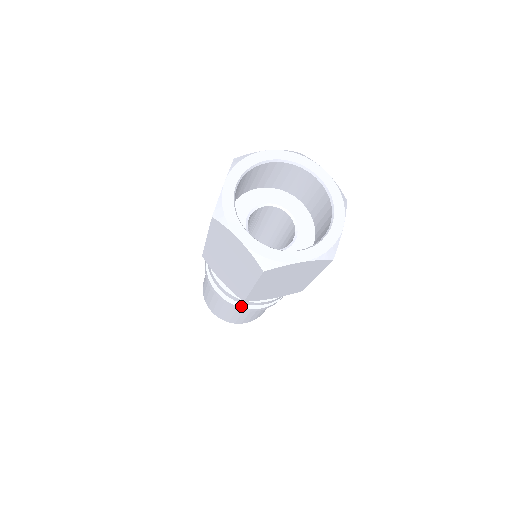
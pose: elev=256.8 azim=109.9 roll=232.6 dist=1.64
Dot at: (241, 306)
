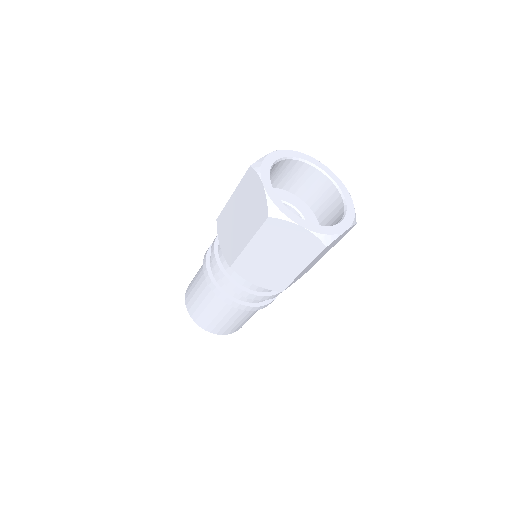
Dot at: (220, 290)
